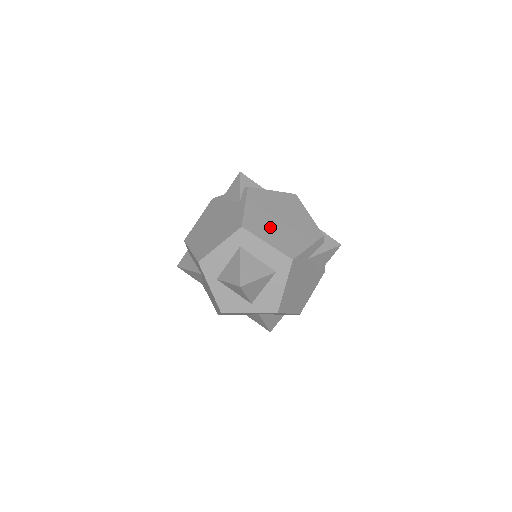
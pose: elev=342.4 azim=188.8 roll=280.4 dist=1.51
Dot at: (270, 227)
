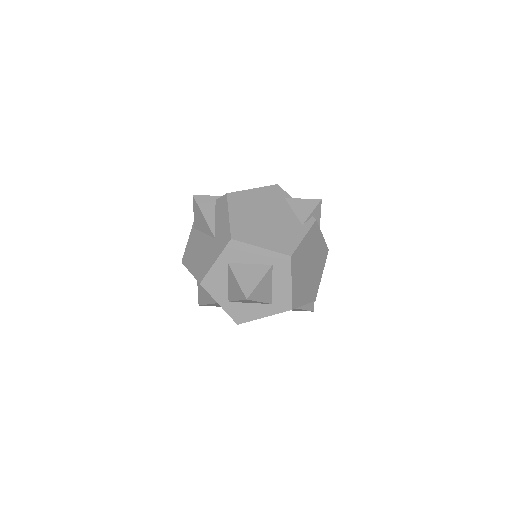
Dot at: (302, 270)
